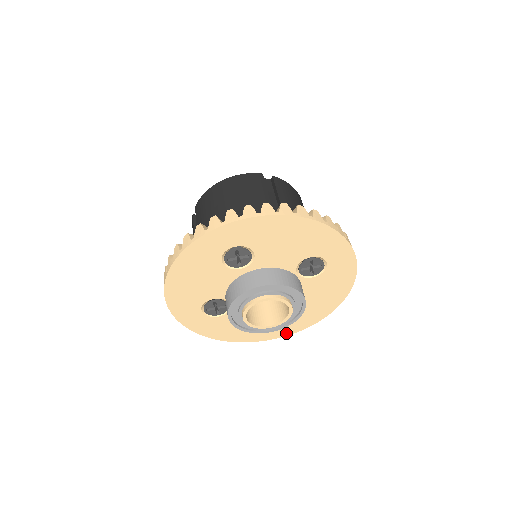
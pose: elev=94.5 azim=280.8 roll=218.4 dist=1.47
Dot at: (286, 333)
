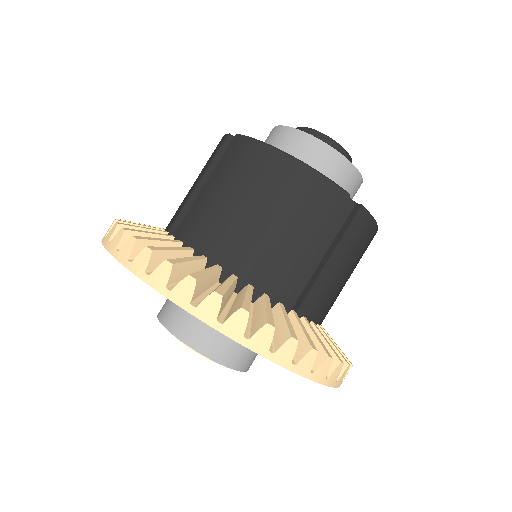
Dot at: occluded
